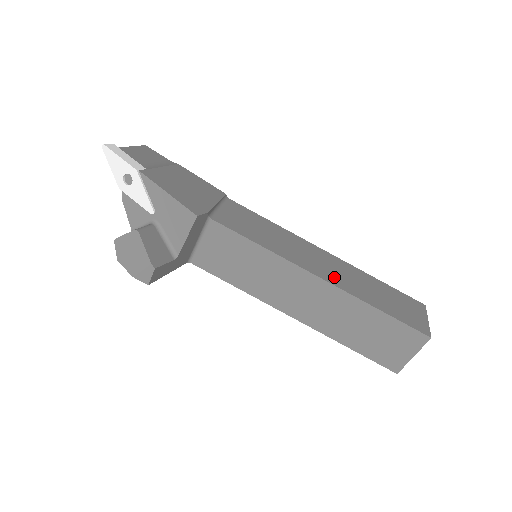
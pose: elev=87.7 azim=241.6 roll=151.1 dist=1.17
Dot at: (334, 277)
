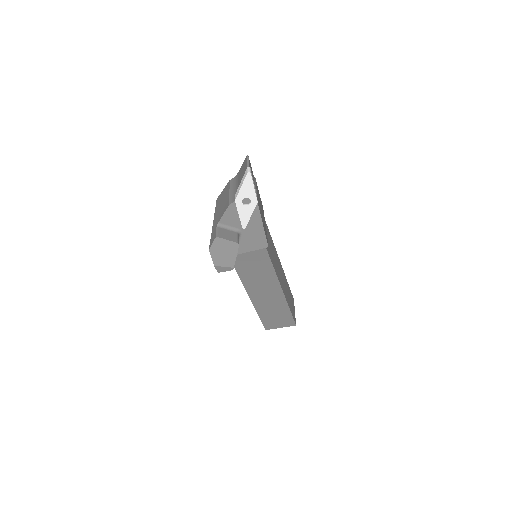
Dot at: (283, 285)
